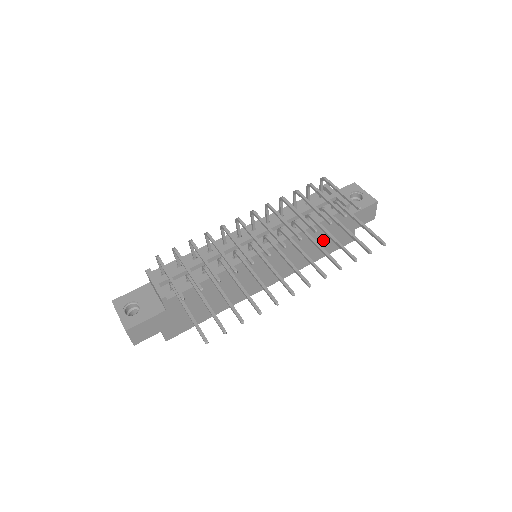
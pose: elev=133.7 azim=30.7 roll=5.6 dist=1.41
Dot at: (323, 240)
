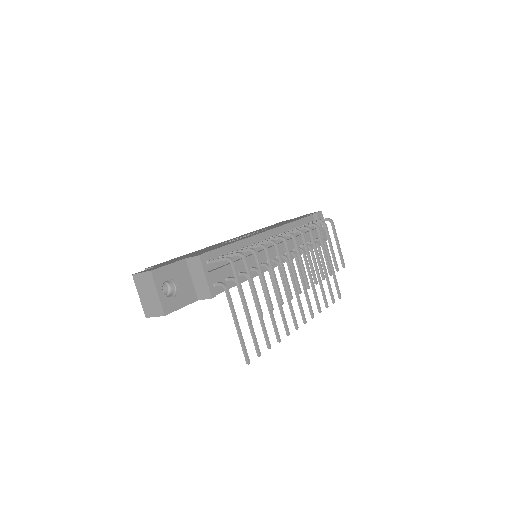
Dot at: occluded
